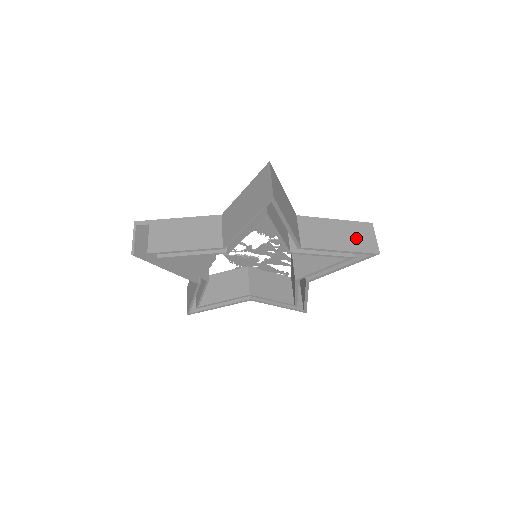
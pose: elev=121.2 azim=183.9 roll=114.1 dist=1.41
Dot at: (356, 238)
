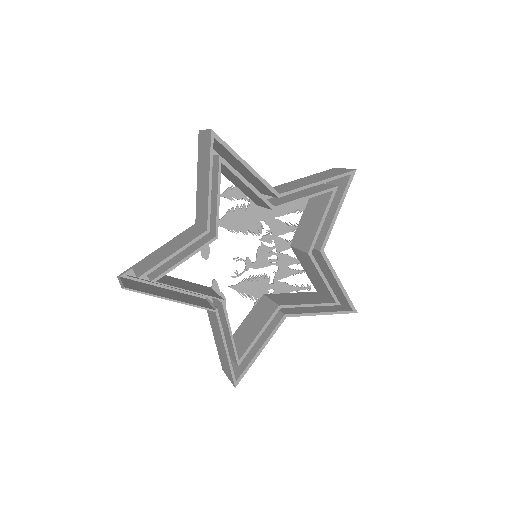
Dot at: (327, 175)
